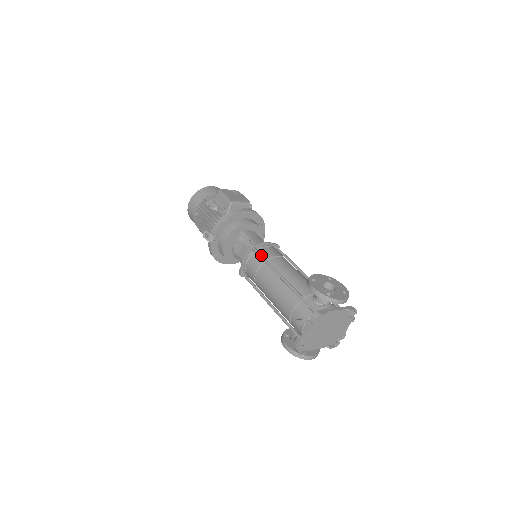
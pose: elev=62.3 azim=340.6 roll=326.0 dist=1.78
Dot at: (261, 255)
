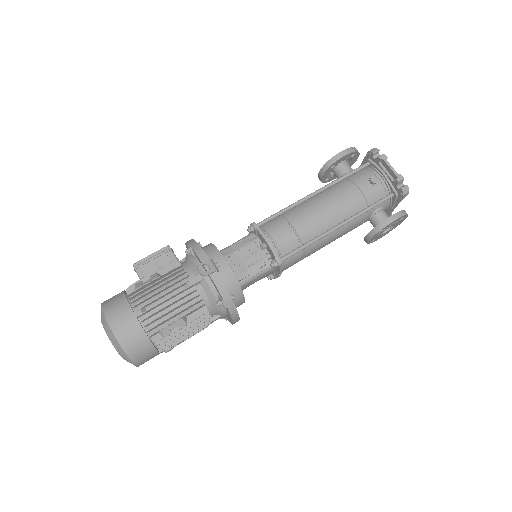
Dot at: (272, 215)
